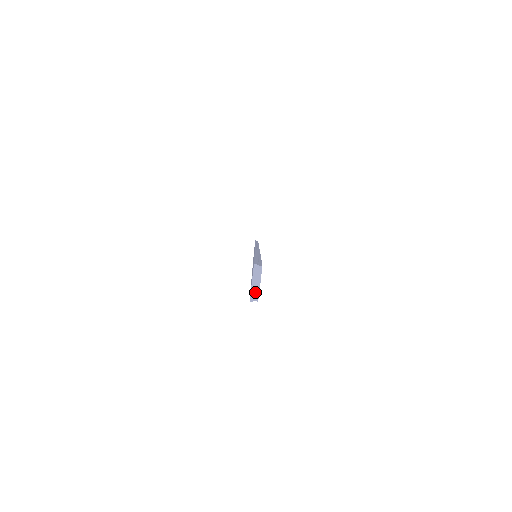
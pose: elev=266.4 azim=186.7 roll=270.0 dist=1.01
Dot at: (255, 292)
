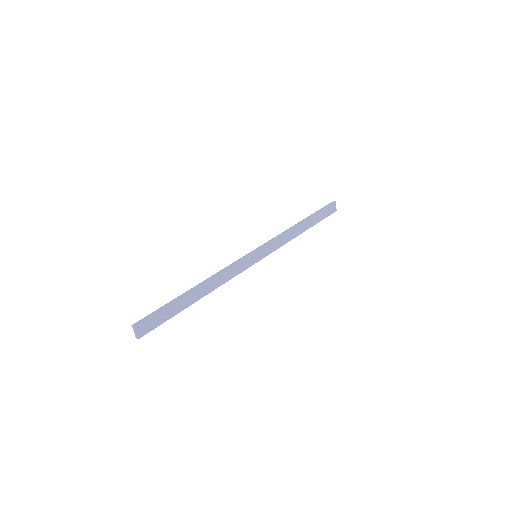
Dot at: (136, 336)
